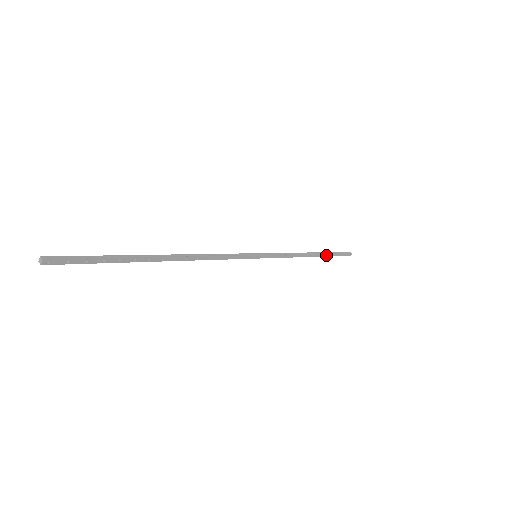
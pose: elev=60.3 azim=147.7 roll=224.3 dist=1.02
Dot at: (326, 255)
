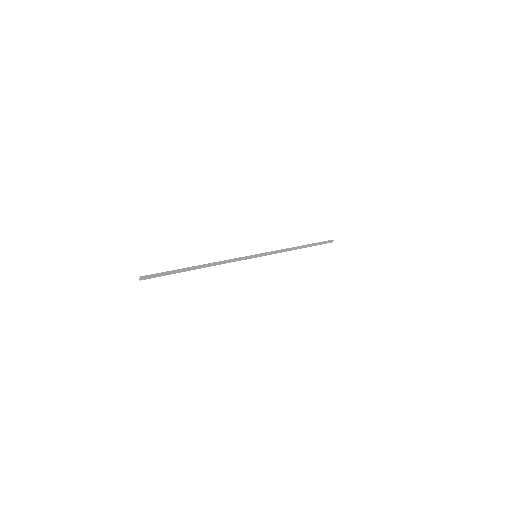
Dot at: (310, 246)
